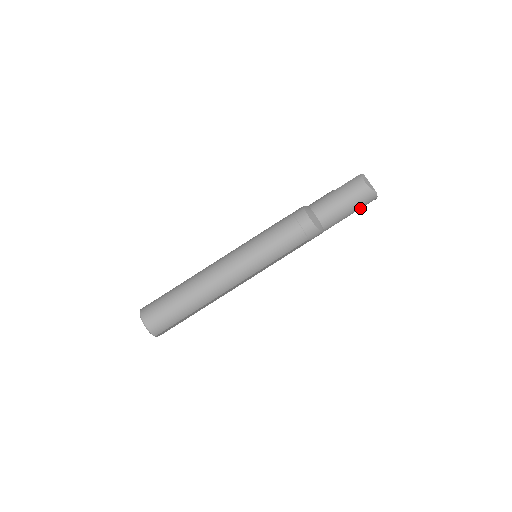
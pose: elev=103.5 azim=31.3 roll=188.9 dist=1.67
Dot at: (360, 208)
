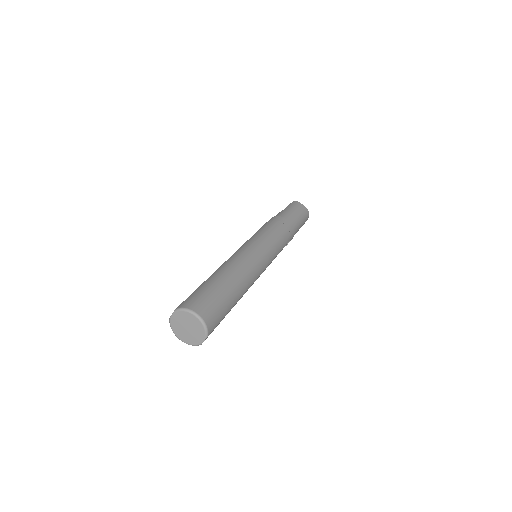
Dot at: (302, 225)
